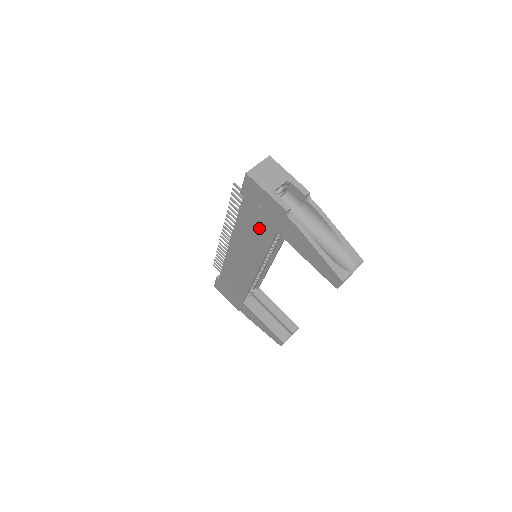
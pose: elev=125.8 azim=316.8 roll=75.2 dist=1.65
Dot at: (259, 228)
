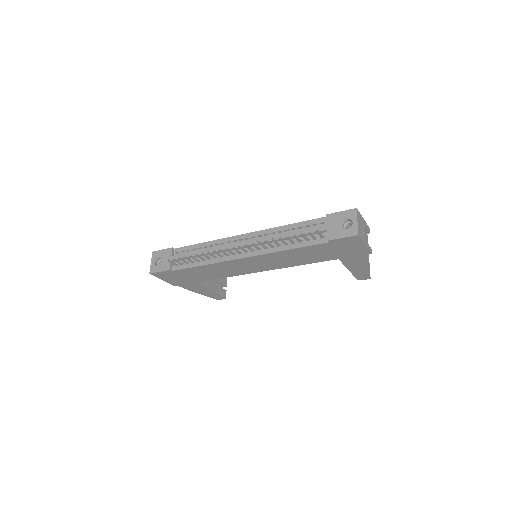
Dot at: (318, 256)
